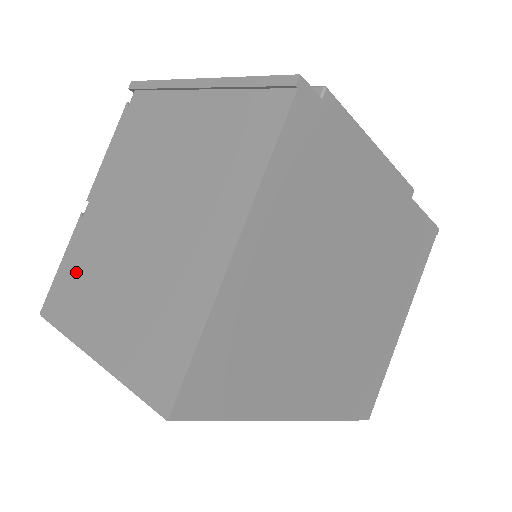
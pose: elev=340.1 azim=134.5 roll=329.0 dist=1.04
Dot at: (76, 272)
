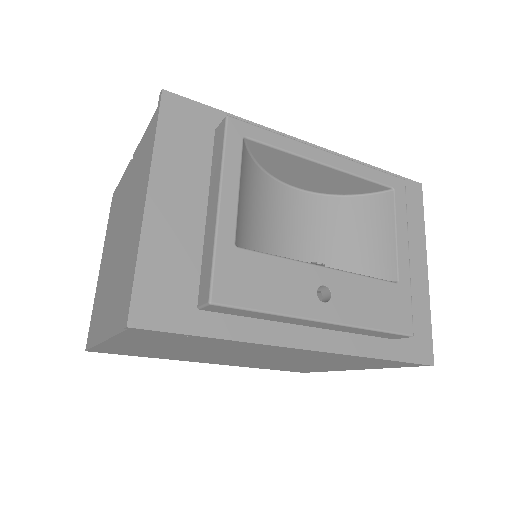
Dot at: (116, 203)
